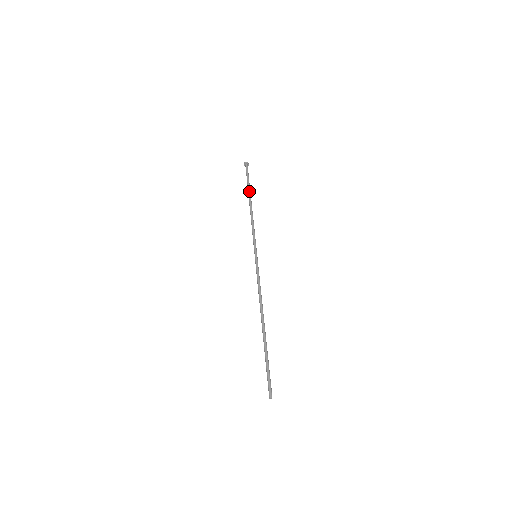
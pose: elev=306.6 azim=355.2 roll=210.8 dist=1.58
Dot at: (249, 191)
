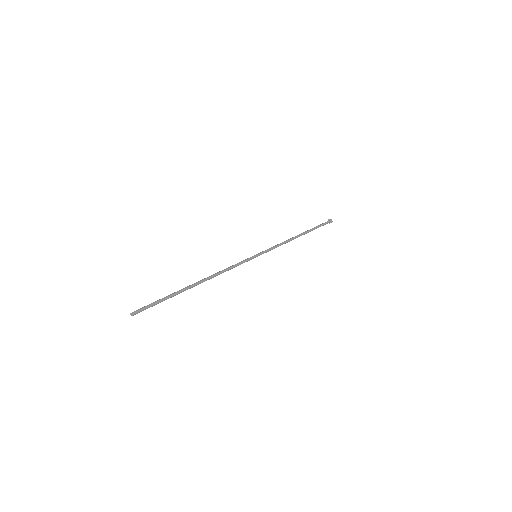
Dot at: (308, 230)
